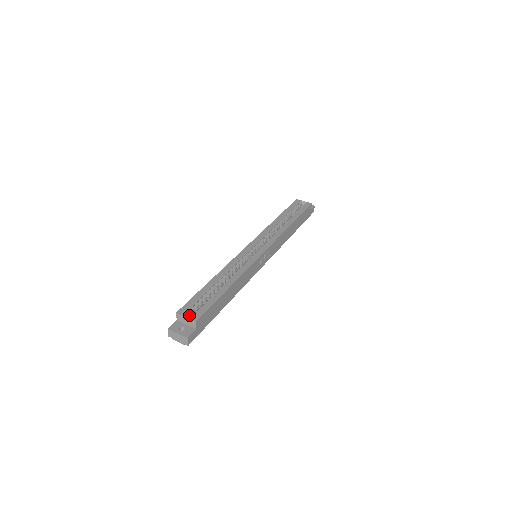
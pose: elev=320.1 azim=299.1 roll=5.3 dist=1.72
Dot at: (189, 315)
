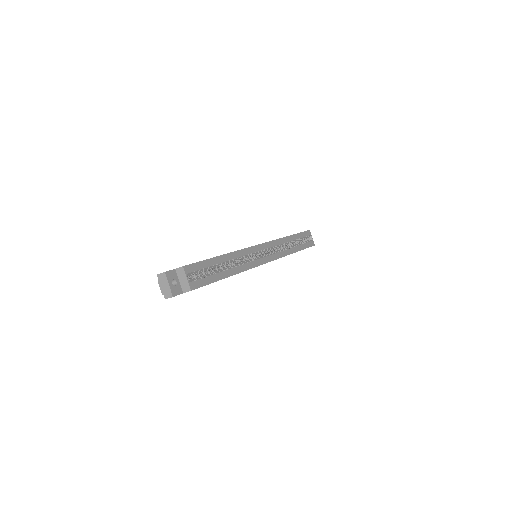
Dot at: (188, 276)
